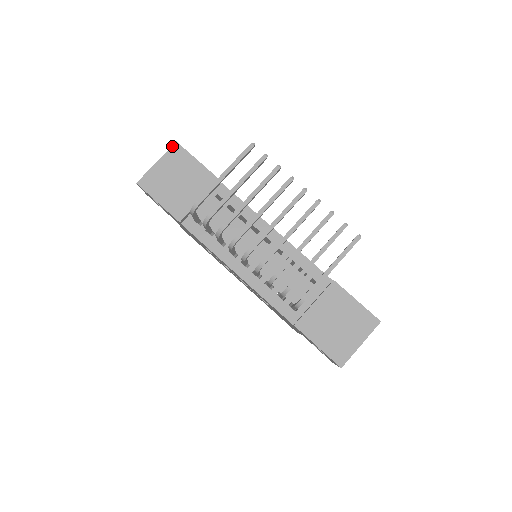
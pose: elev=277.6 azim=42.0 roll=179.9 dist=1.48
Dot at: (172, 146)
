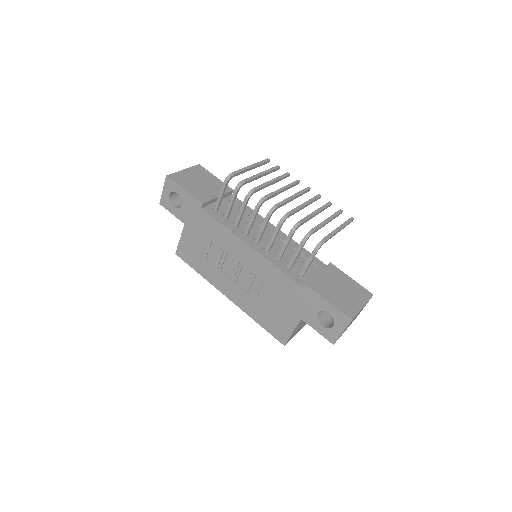
Dot at: (196, 165)
